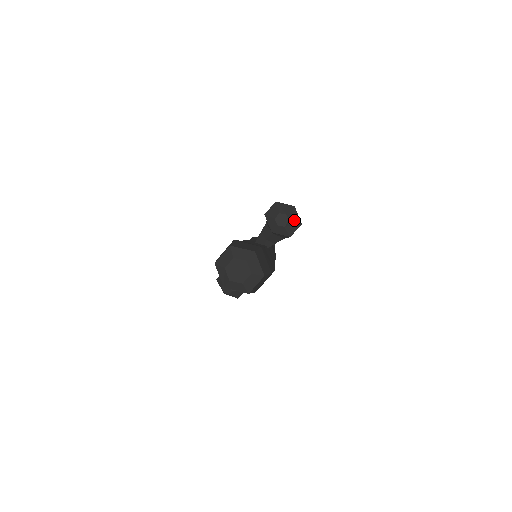
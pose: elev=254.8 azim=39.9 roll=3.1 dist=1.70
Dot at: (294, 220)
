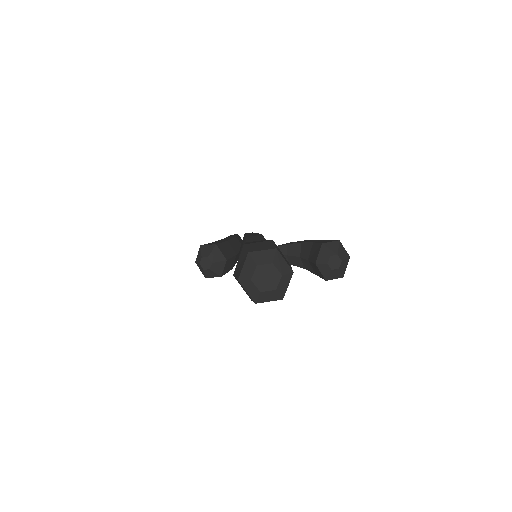
Dot at: (342, 270)
